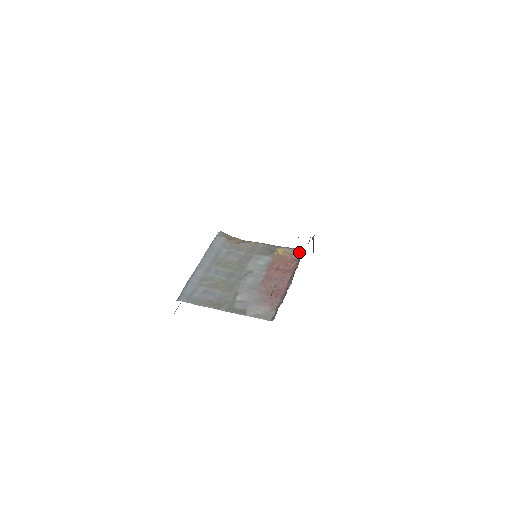
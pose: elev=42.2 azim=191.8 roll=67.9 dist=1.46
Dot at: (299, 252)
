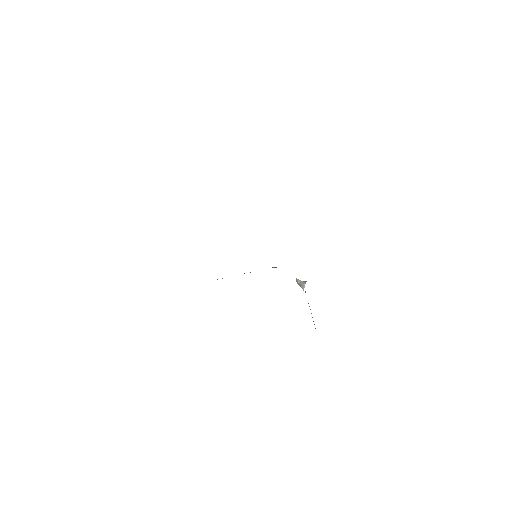
Dot at: occluded
